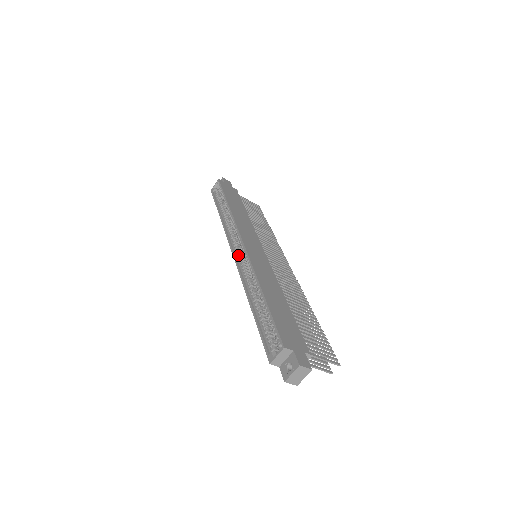
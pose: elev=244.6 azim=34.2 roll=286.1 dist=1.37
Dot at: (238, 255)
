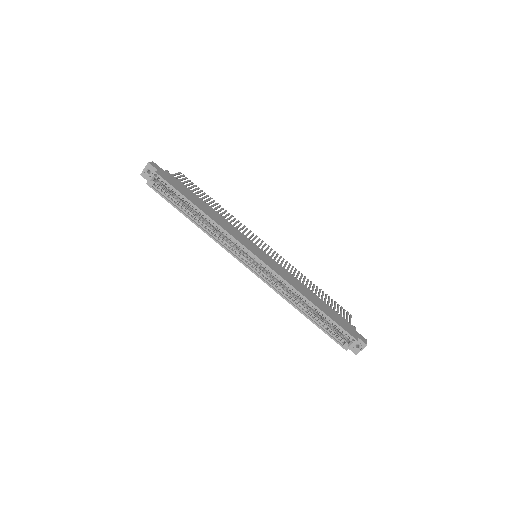
Dot at: (255, 268)
